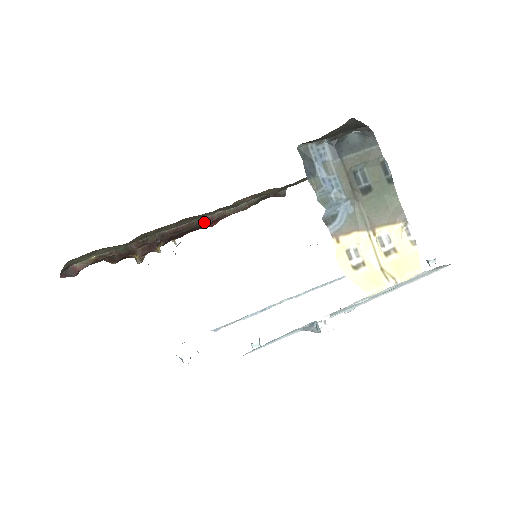
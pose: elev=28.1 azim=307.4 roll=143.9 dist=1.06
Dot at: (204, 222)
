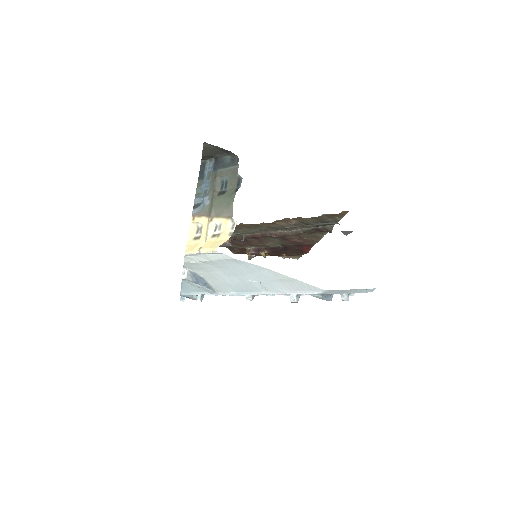
Dot at: (271, 236)
